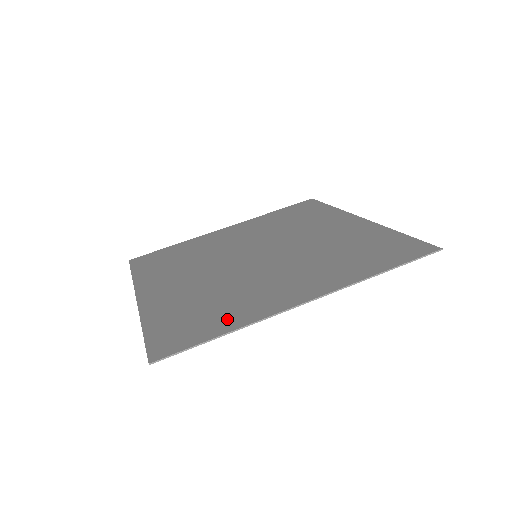
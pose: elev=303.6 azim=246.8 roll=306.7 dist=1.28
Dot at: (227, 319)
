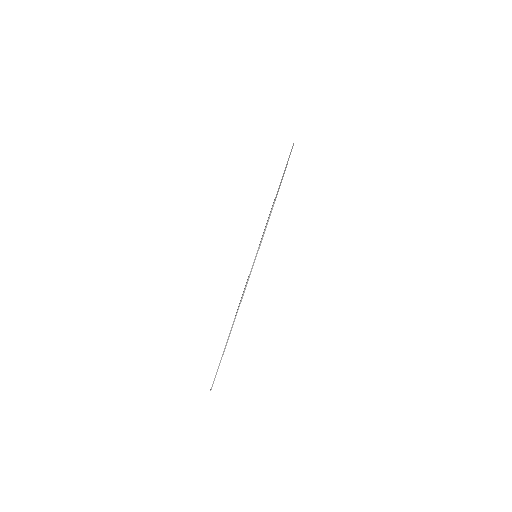
Dot at: occluded
